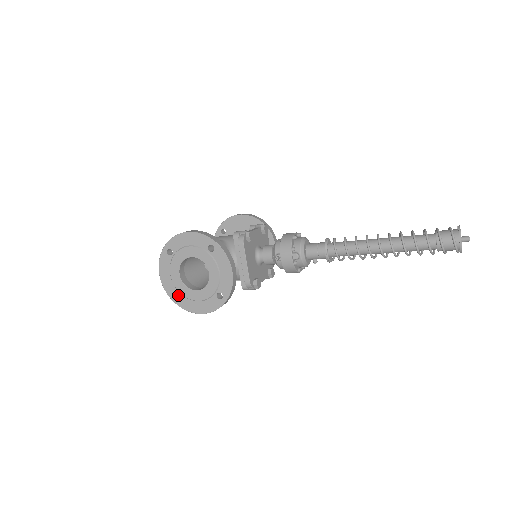
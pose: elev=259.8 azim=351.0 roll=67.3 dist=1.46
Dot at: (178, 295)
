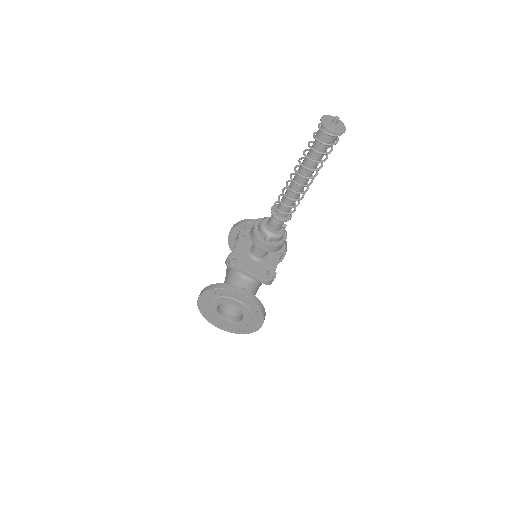
Dot at: (241, 328)
